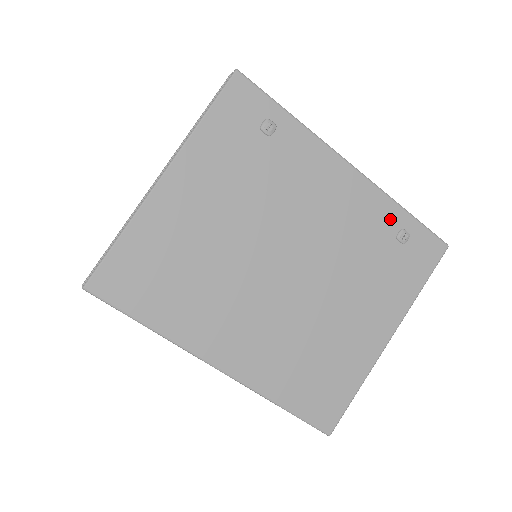
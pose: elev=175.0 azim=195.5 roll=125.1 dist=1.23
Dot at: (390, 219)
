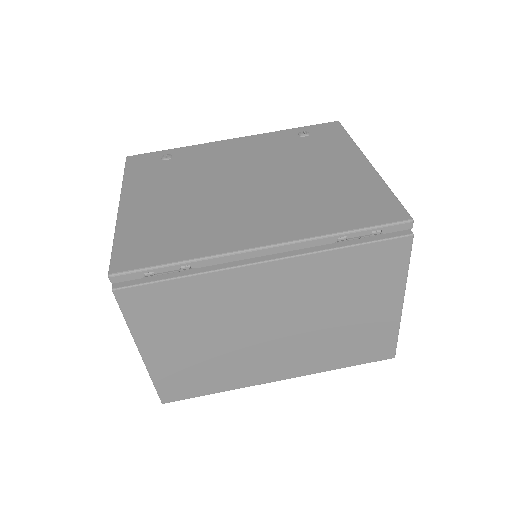
Dot at: (285, 136)
